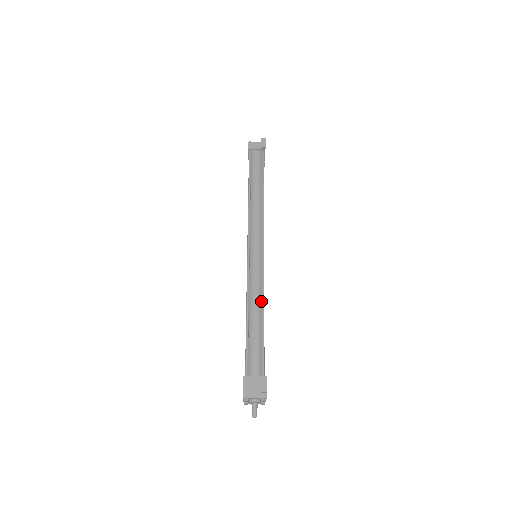
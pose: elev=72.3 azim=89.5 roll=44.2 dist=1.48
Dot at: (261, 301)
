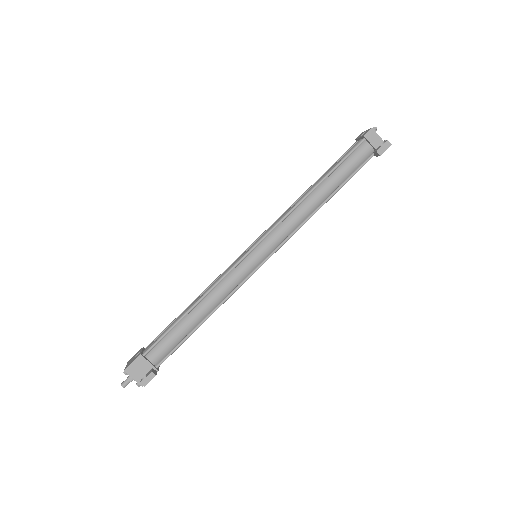
Dot at: (217, 305)
